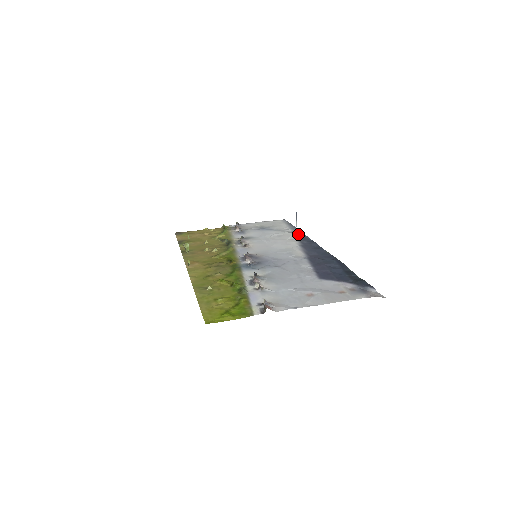
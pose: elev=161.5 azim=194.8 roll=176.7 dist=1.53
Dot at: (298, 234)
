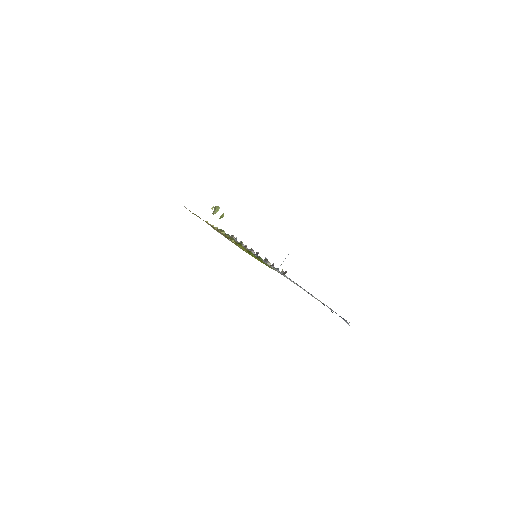
Dot at: occluded
